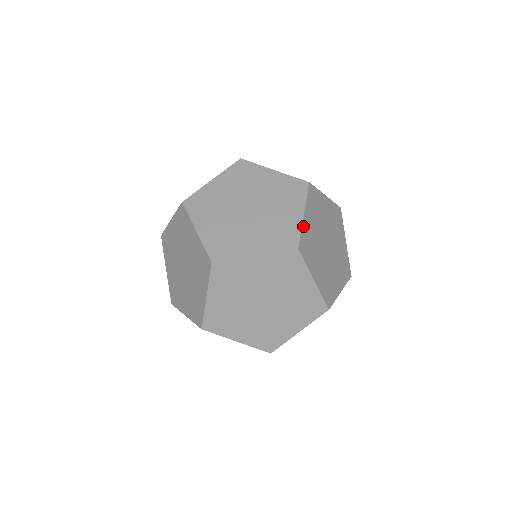
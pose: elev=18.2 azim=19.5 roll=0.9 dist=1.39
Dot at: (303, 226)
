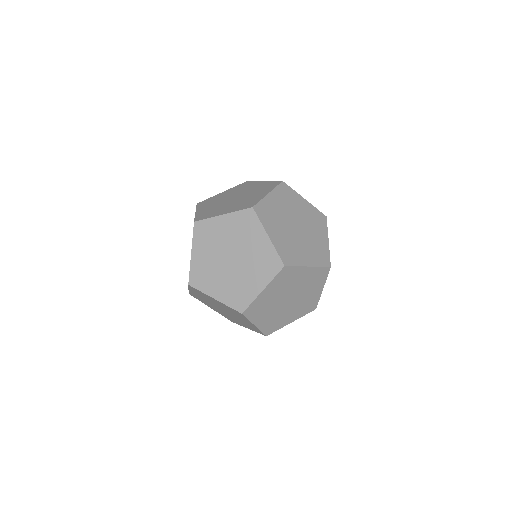
Dot at: occluded
